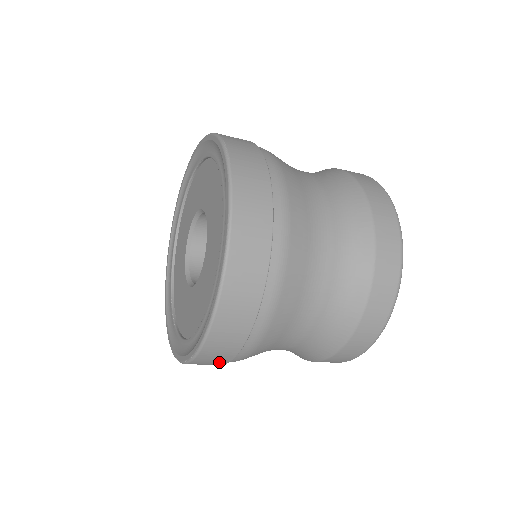
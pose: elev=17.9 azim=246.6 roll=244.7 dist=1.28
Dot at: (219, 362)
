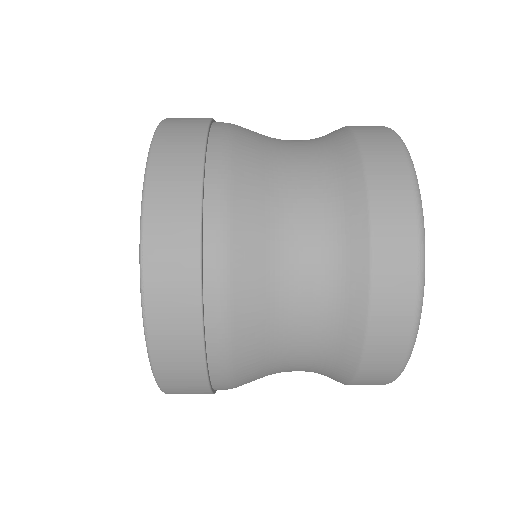
Dot at: occluded
